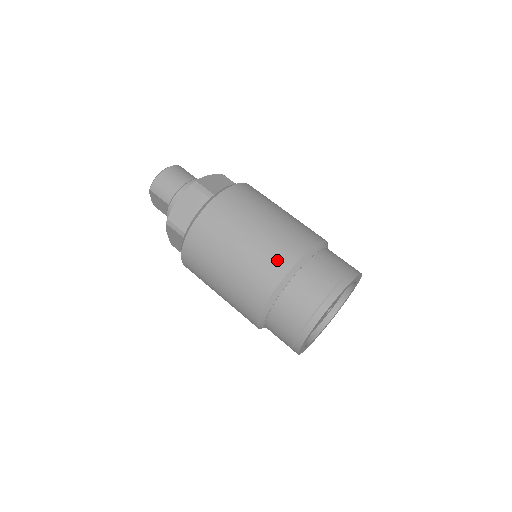
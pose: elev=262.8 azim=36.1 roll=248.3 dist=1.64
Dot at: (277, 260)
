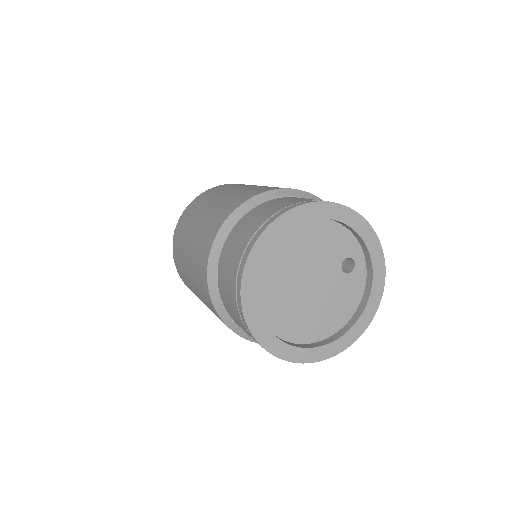
Dot at: (201, 276)
